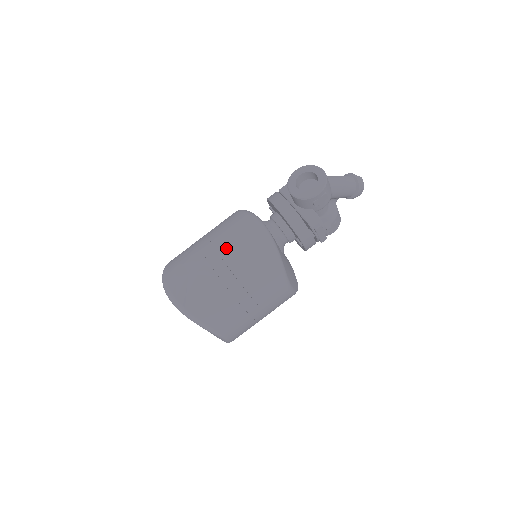
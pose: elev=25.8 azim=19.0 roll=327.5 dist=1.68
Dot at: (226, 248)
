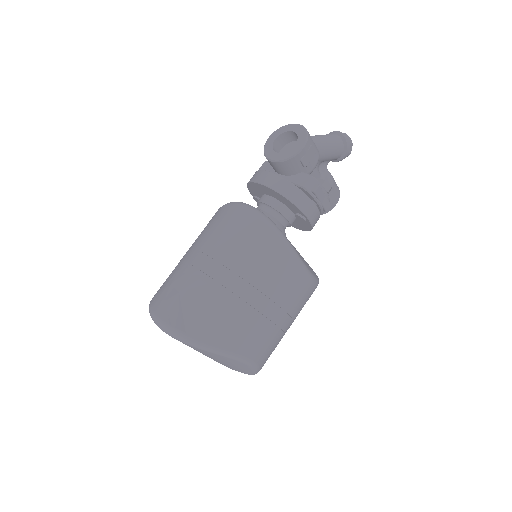
Dot at: (215, 246)
